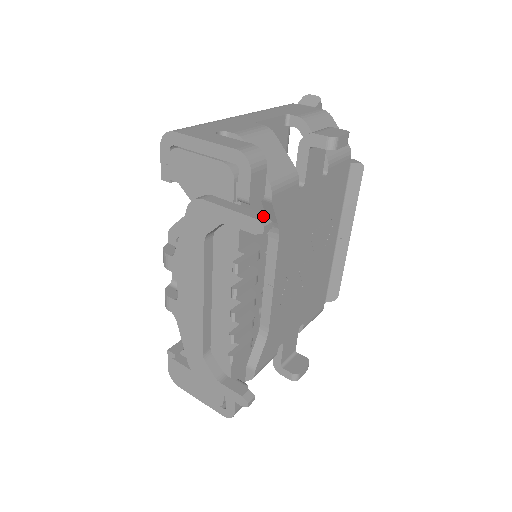
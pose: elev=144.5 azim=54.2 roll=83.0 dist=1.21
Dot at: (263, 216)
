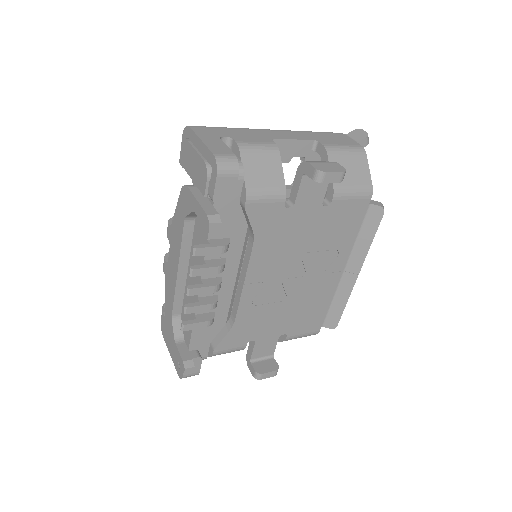
Dot at: (216, 215)
